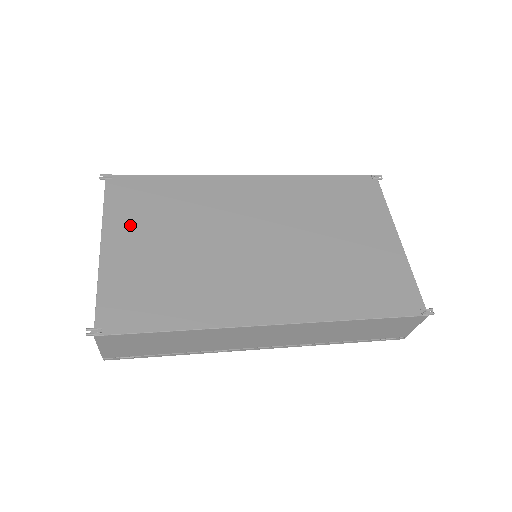
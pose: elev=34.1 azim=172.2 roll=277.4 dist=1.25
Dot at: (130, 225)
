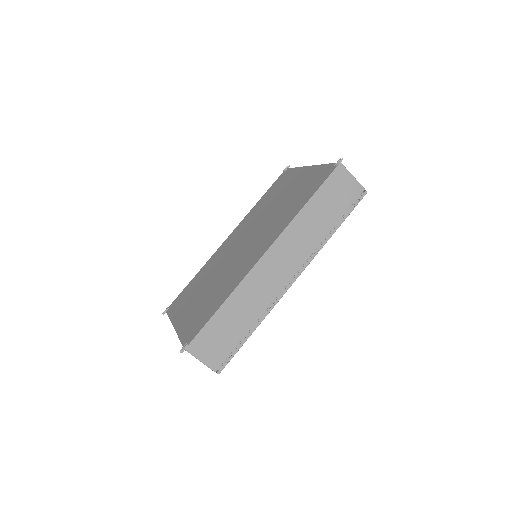
Dot at: (183, 309)
